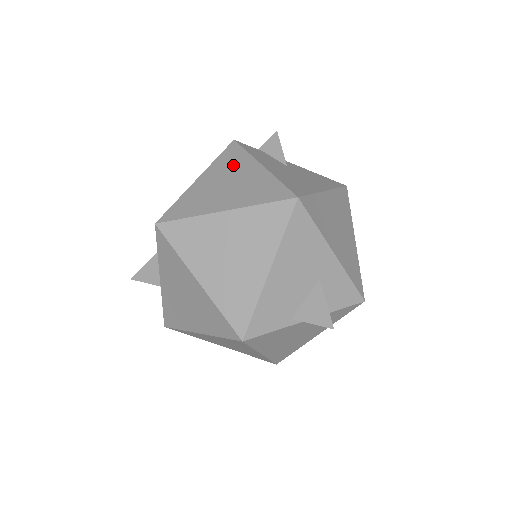
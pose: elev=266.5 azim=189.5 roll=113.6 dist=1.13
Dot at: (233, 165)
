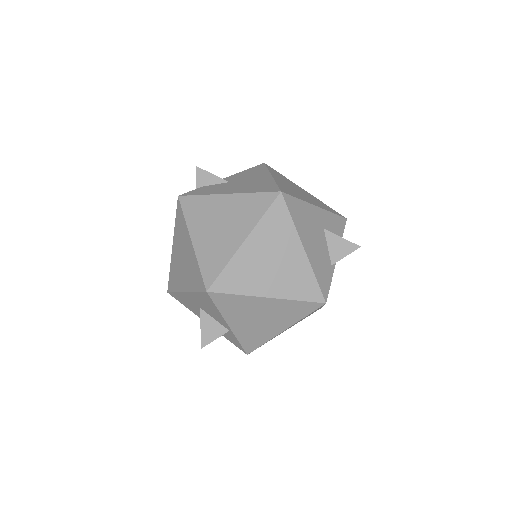
Dot at: (205, 211)
